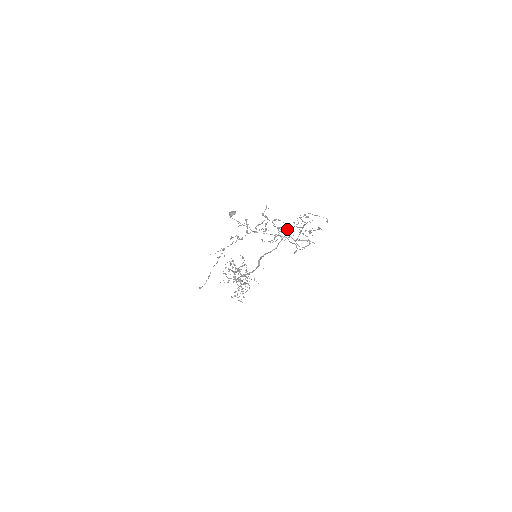
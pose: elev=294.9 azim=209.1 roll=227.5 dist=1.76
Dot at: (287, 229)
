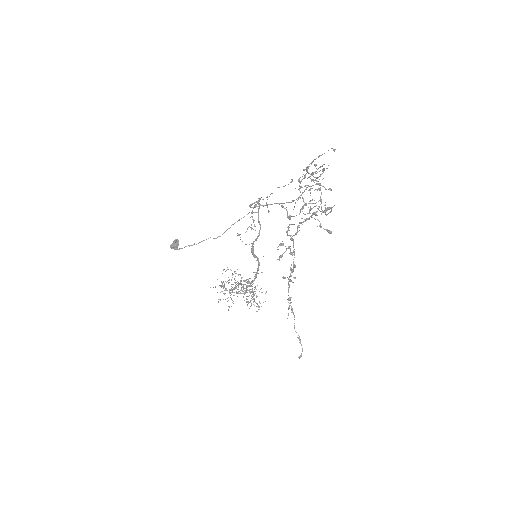
Dot at: occluded
